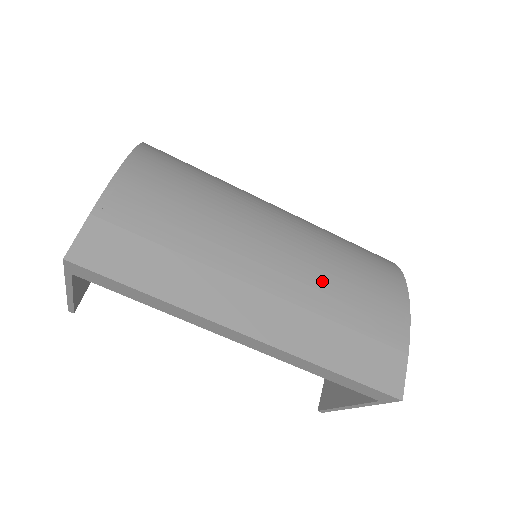
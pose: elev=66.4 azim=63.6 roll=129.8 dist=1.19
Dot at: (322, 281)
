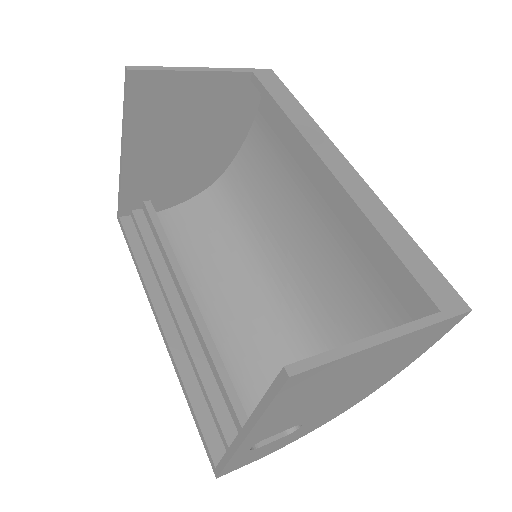
Dot at: occluded
